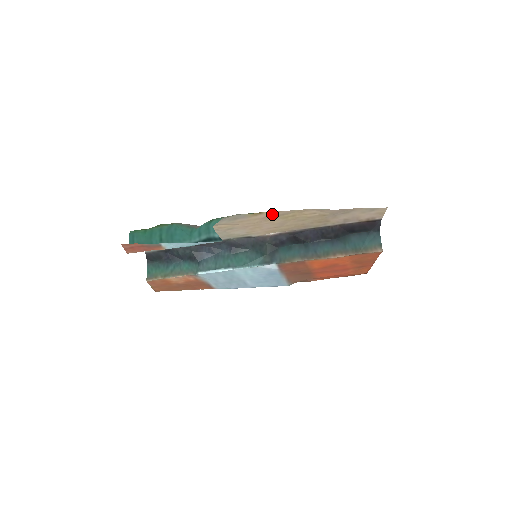
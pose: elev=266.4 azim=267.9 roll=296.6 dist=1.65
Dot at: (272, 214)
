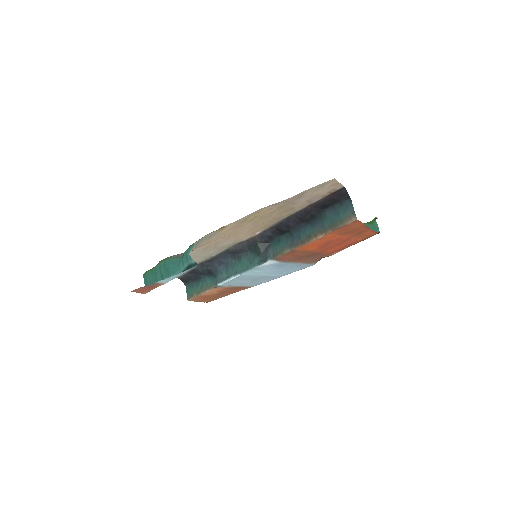
Dot at: (235, 223)
